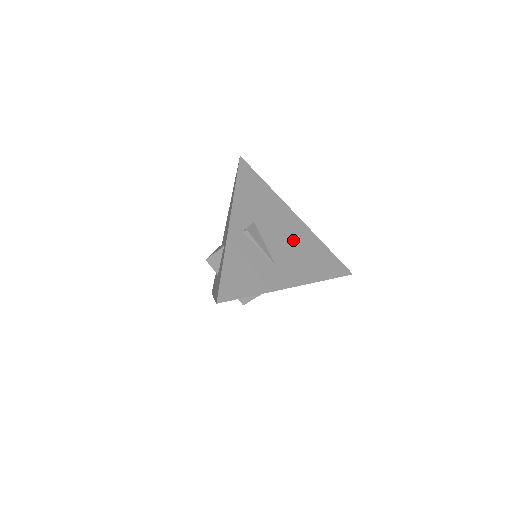
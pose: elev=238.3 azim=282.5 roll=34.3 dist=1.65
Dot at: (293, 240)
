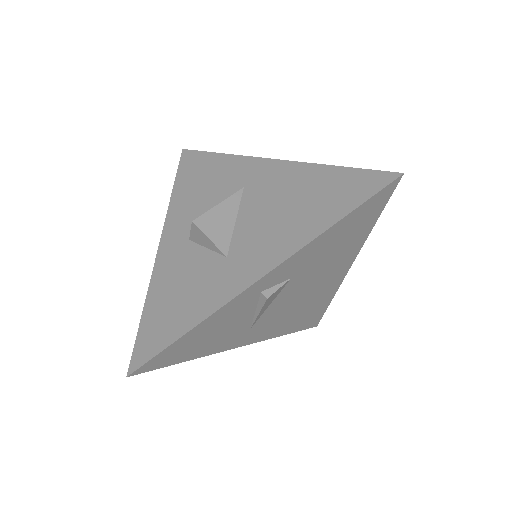
Dot at: (307, 298)
